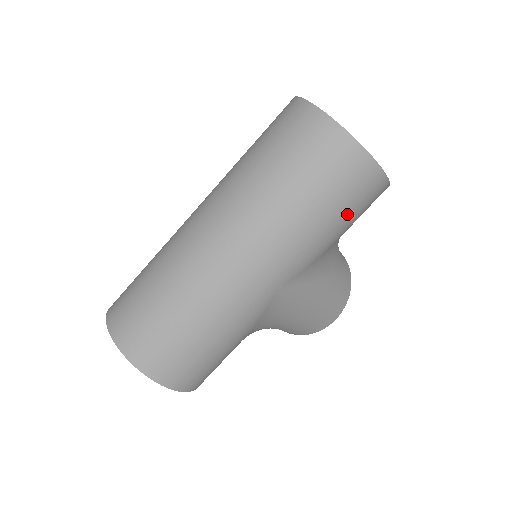
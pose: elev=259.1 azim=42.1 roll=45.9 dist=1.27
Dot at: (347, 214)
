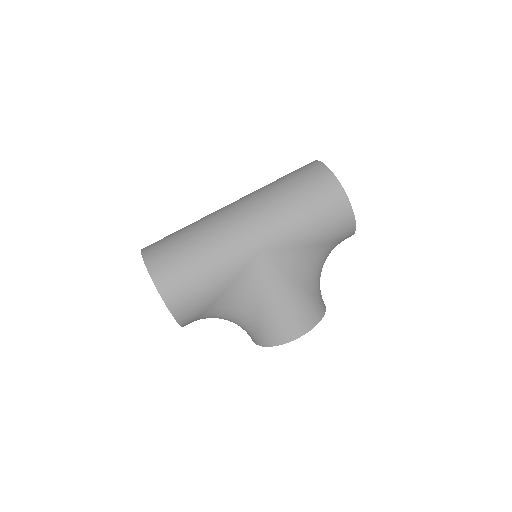
Dot at: (319, 218)
